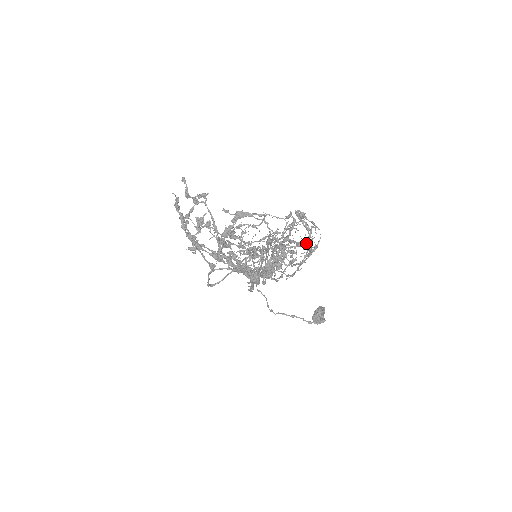
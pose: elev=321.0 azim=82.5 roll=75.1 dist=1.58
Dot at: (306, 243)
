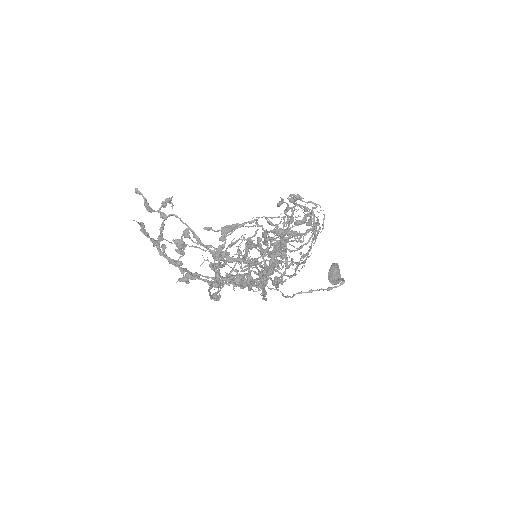
Dot at: (312, 230)
